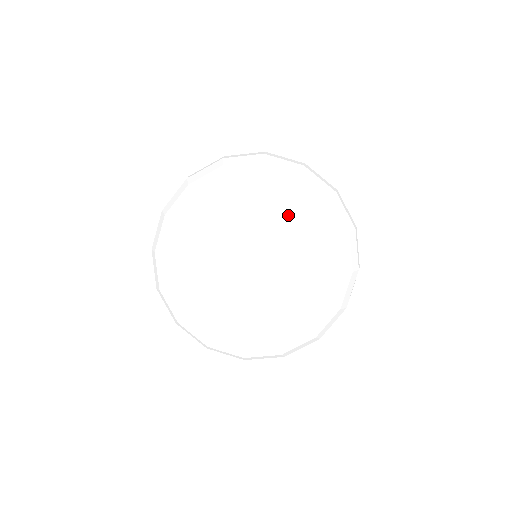
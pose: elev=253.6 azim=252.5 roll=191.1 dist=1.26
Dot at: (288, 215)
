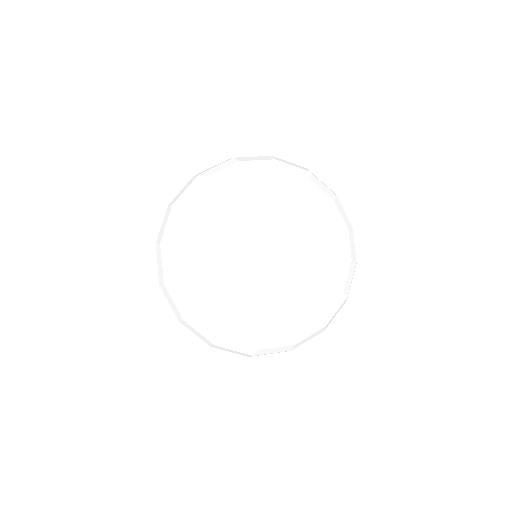
Dot at: (334, 243)
